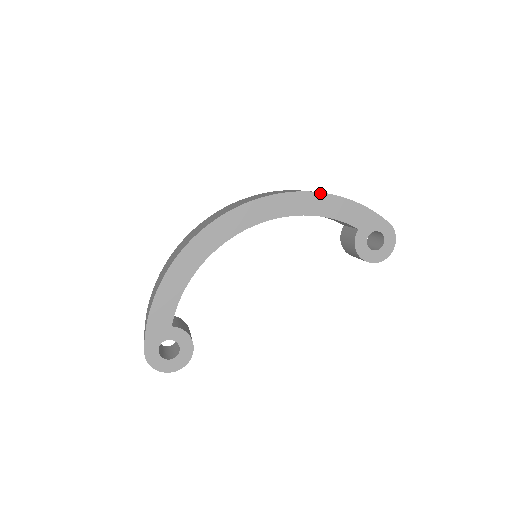
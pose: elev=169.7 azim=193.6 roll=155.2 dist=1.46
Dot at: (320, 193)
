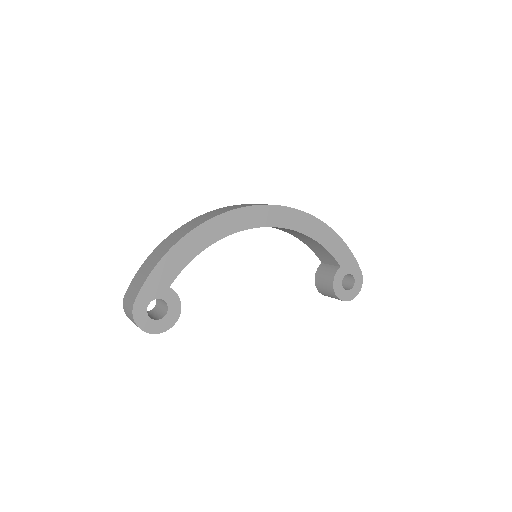
Dot at: (325, 224)
